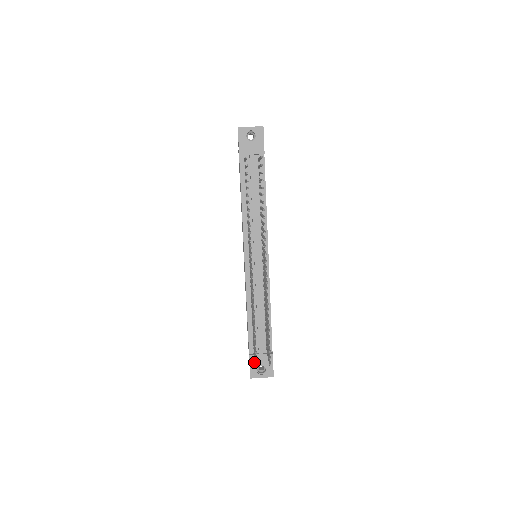
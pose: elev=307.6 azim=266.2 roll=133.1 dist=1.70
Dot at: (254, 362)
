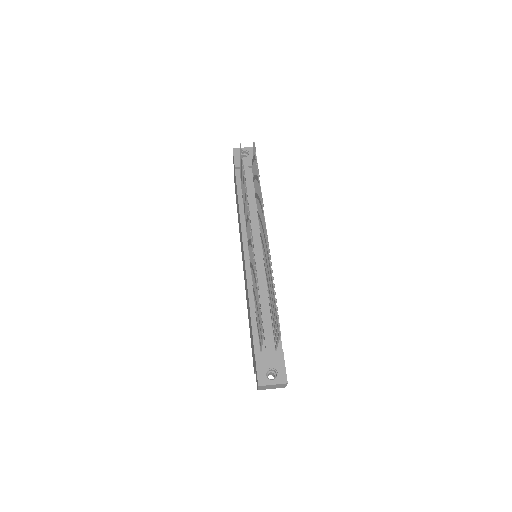
Dot at: (261, 364)
